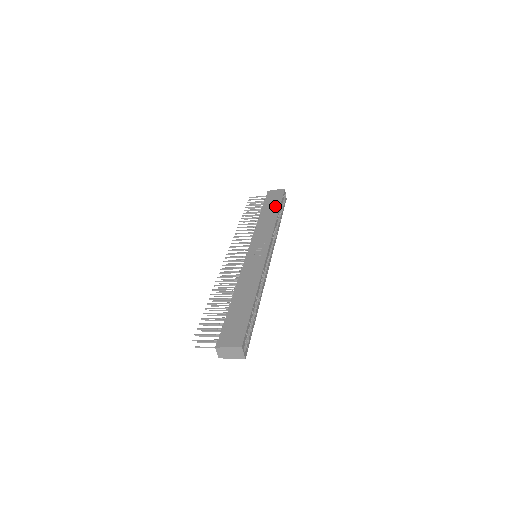
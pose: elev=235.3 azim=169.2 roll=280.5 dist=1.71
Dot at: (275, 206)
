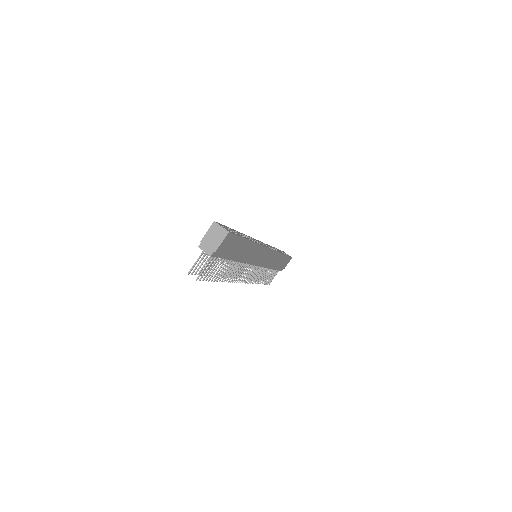
Dot at: occluded
